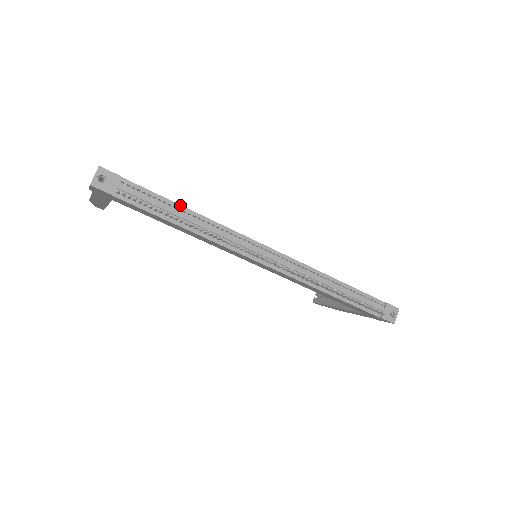
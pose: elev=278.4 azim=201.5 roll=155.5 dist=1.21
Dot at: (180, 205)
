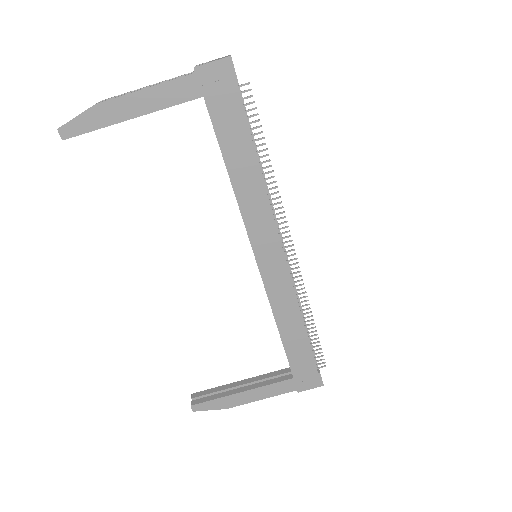
Dot at: occluded
